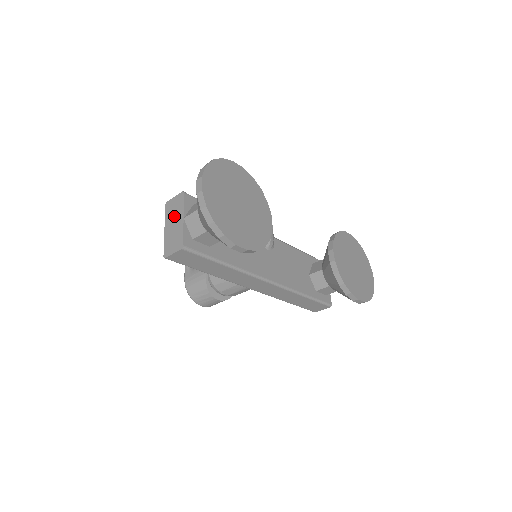
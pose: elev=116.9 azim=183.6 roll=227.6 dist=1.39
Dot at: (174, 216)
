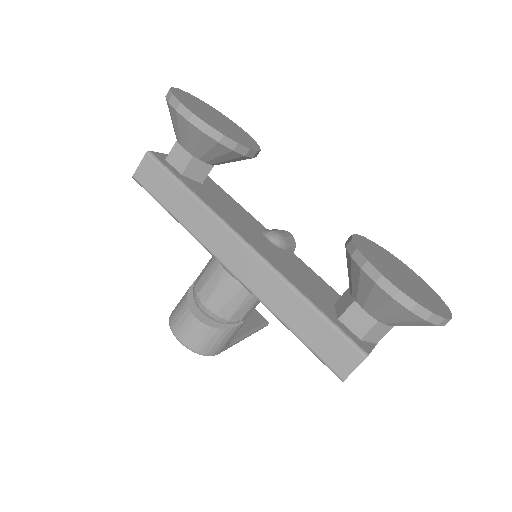
Dot at: occluded
